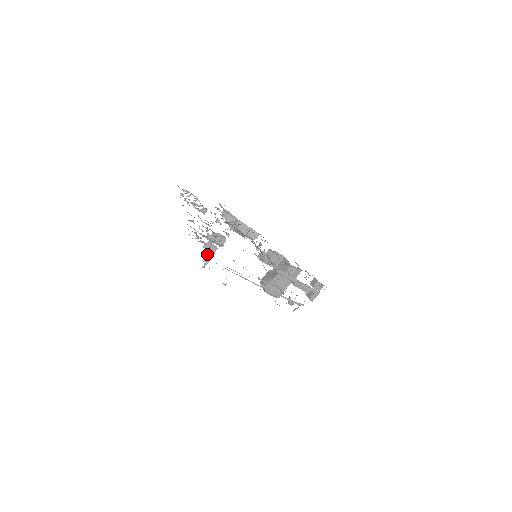
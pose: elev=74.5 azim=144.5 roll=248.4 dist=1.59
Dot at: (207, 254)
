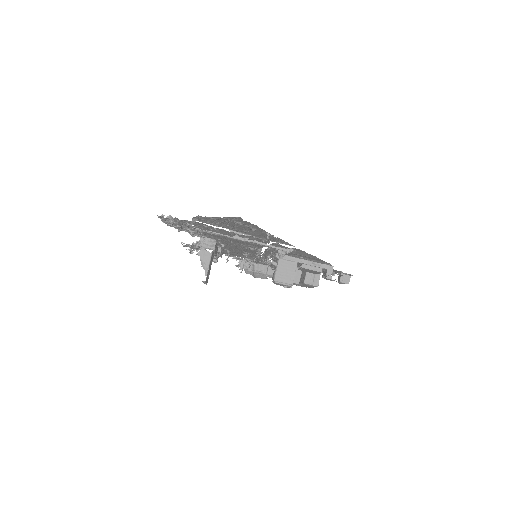
Dot at: (204, 262)
